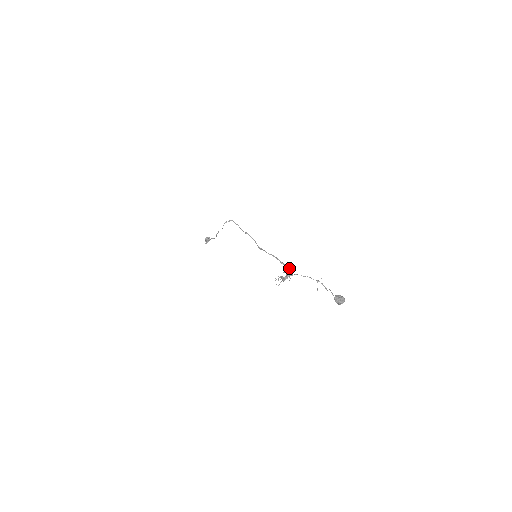
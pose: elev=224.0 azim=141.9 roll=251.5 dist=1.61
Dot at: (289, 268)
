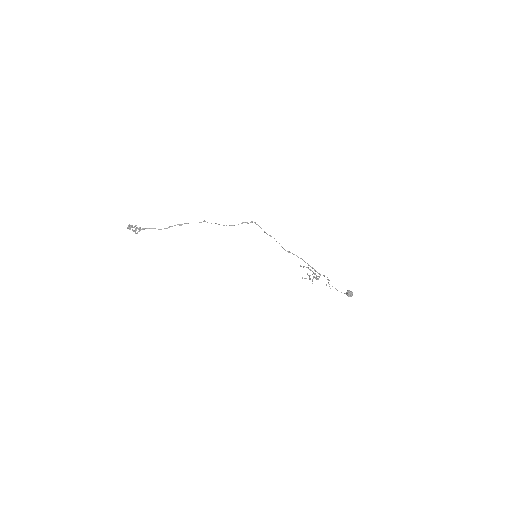
Dot at: (315, 270)
